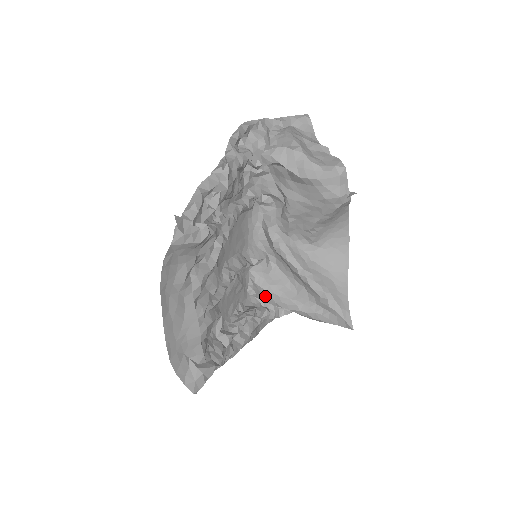
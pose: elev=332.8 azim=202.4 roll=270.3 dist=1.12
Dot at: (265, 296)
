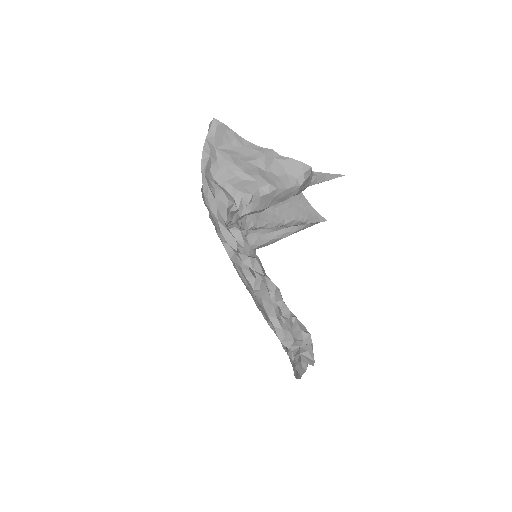
Dot at: occluded
